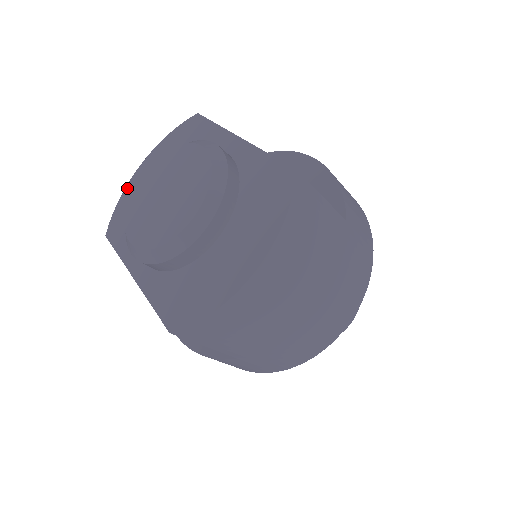
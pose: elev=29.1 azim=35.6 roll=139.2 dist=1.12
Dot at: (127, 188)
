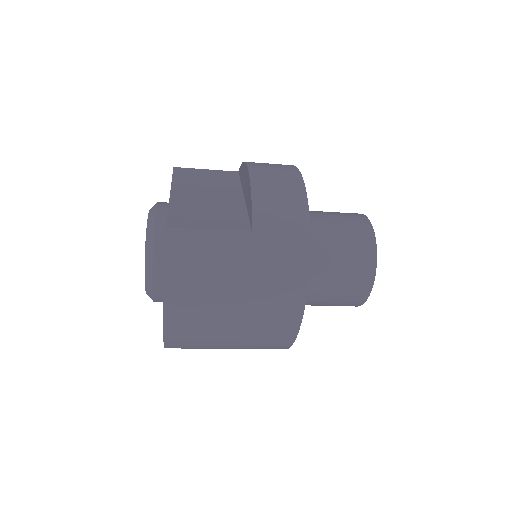
Dot at: occluded
